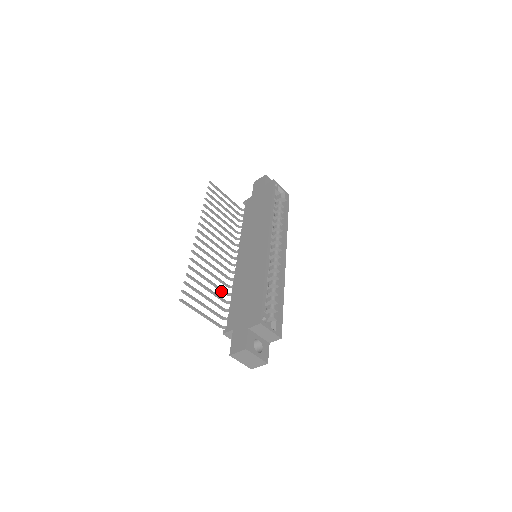
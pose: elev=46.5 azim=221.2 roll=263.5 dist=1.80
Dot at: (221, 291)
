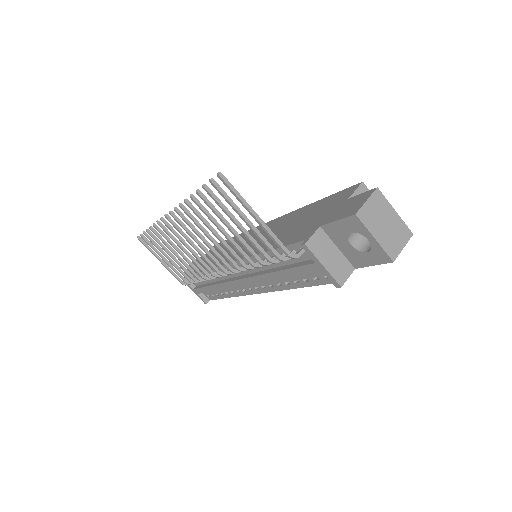
Dot at: (245, 256)
